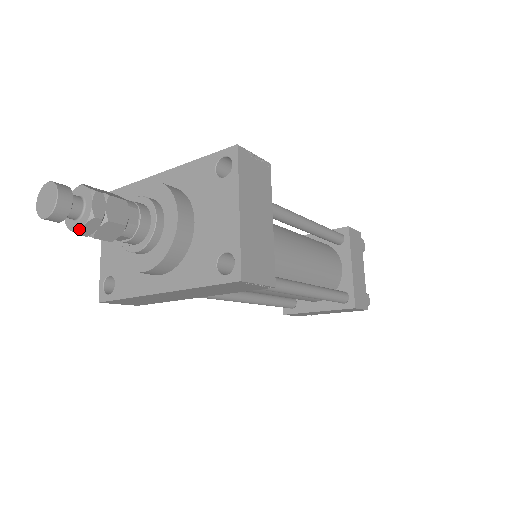
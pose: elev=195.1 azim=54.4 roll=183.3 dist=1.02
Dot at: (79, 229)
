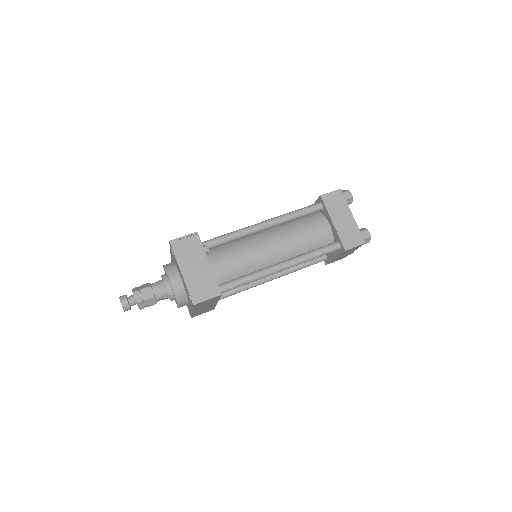
Dot at: occluded
